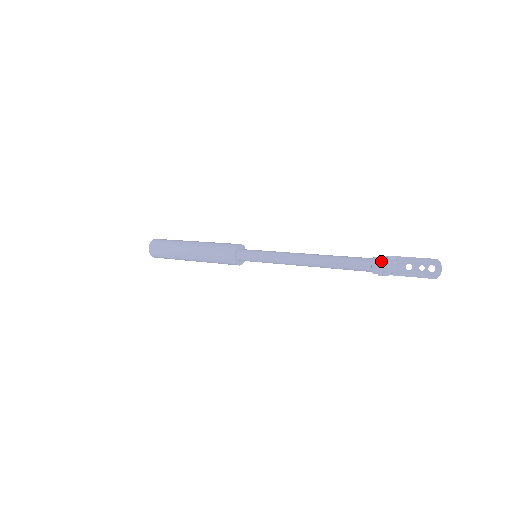
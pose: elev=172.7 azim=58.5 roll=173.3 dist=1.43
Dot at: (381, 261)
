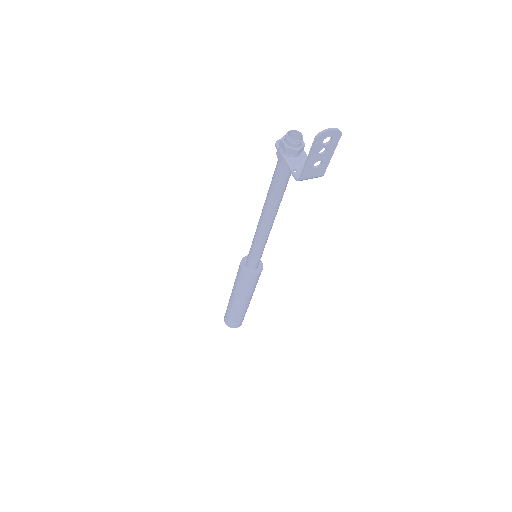
Dot at: occluded
